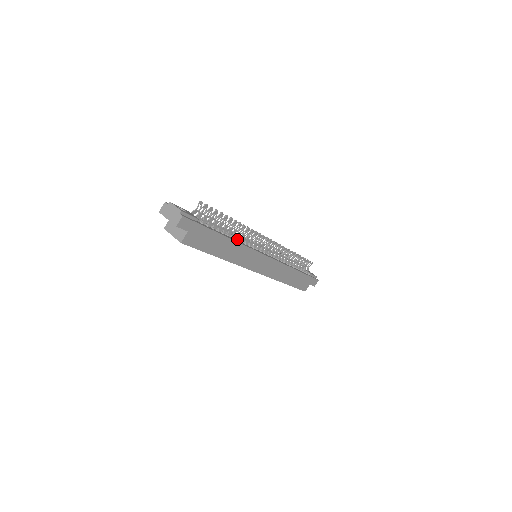
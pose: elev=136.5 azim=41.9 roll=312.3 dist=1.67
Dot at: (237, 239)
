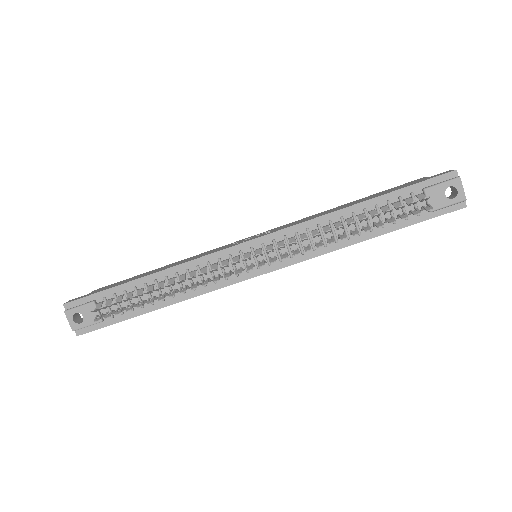
Dot at: (183, 294)
